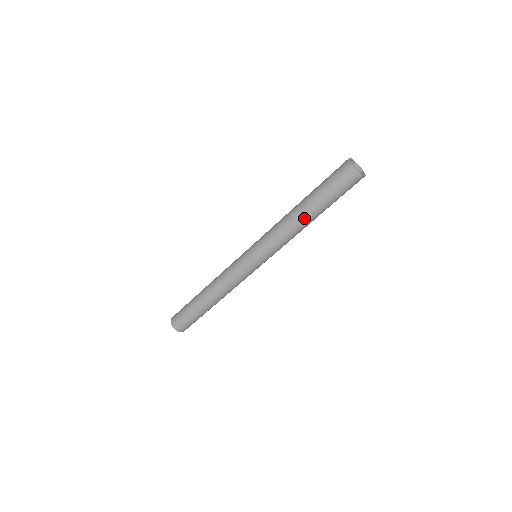
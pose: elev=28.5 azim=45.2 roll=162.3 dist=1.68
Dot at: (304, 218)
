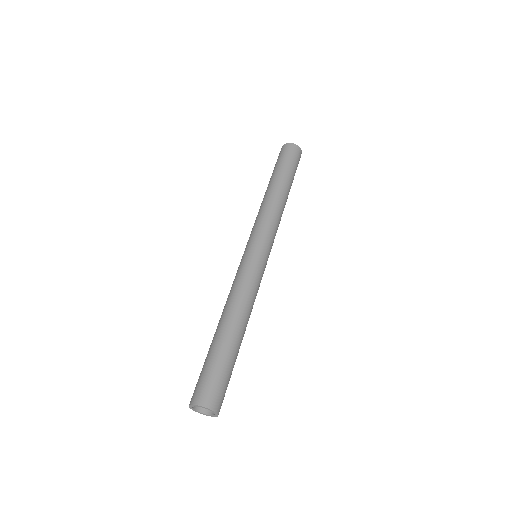
Dot at: (284, 194)
